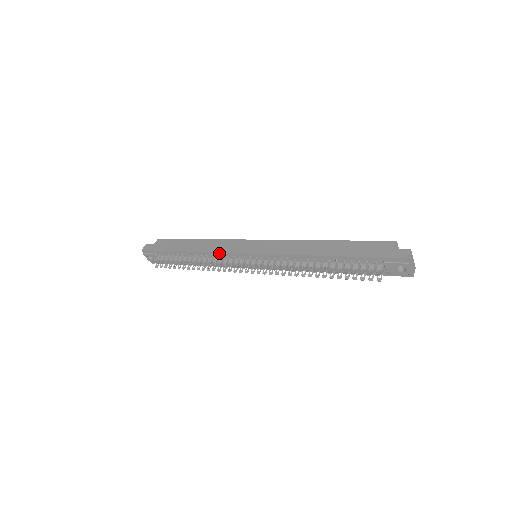
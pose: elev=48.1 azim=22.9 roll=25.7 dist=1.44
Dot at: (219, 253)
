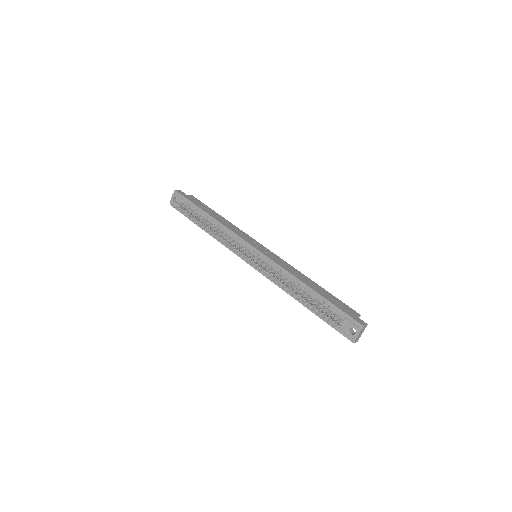
Dot at: (234, 233)
